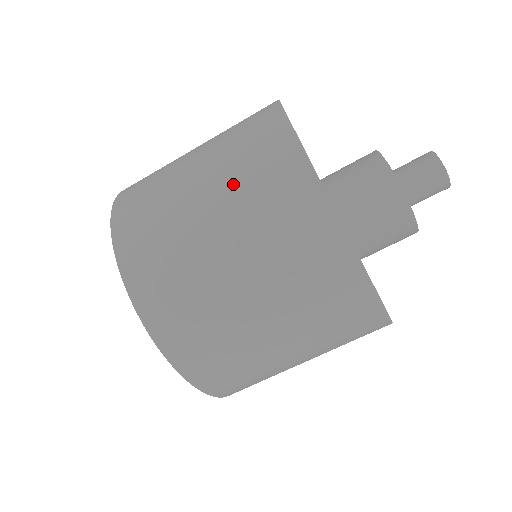
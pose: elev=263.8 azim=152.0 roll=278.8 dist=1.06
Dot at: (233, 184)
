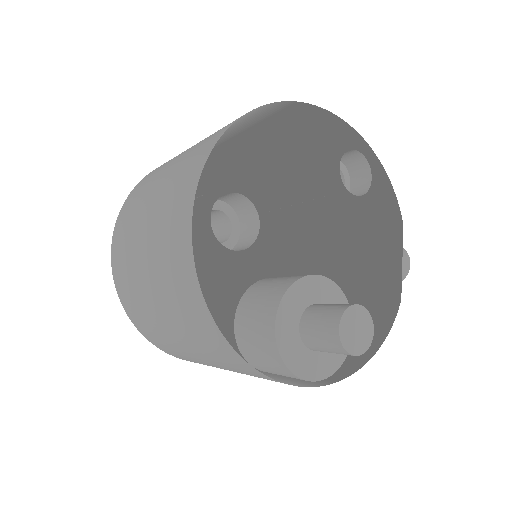
Dot at: (165, 293)
